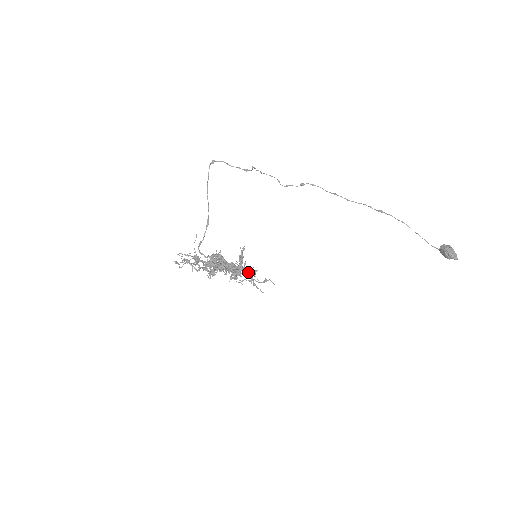
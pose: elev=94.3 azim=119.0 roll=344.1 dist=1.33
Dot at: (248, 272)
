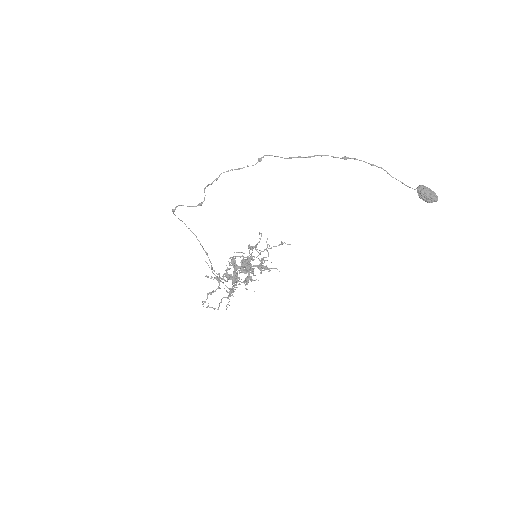
Dot at: (259, 267)
